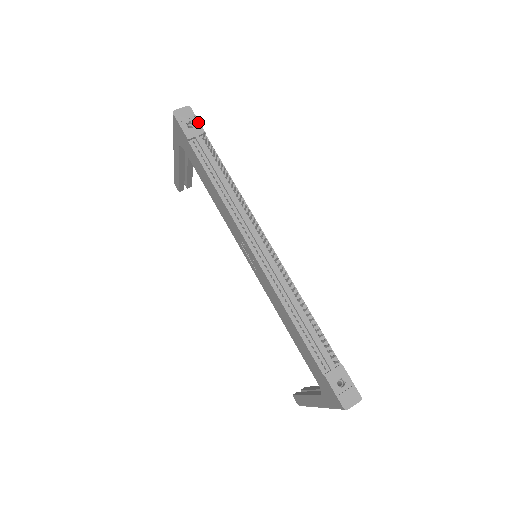
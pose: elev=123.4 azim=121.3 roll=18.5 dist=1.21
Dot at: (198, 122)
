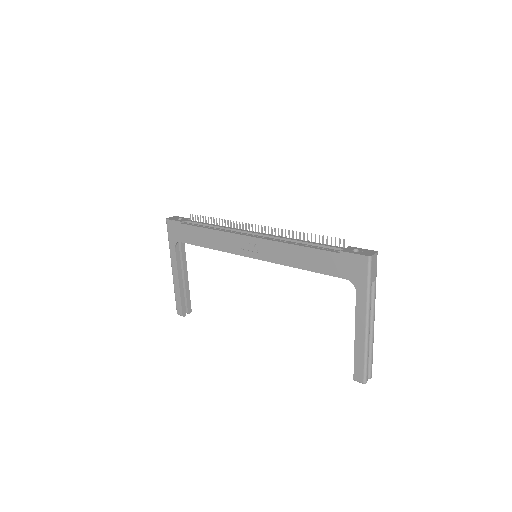
Dot at: (184, 218)
